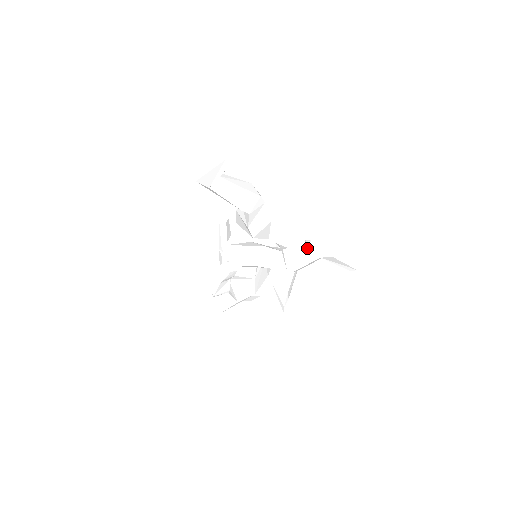
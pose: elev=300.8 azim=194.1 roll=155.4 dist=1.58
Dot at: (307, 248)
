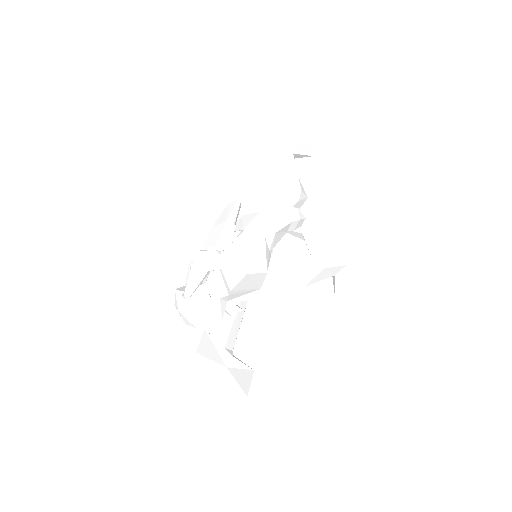
Dot at: (336, 254)
